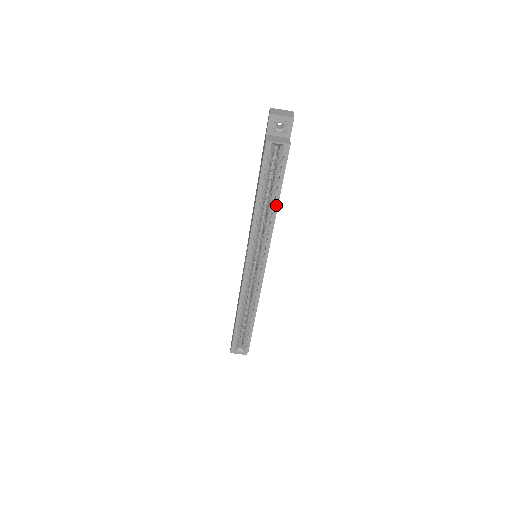
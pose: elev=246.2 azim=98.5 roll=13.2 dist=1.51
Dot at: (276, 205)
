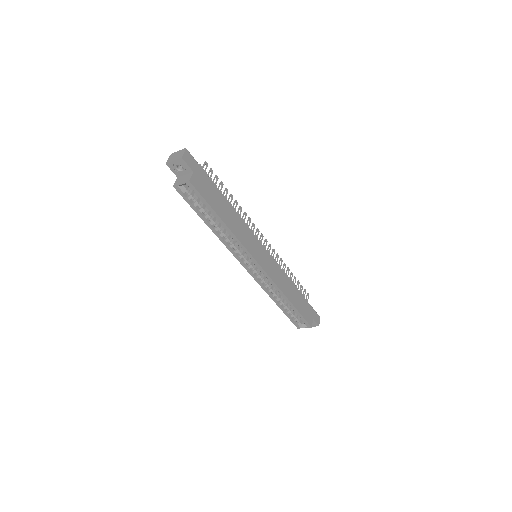
Dot at: (223, 223)
